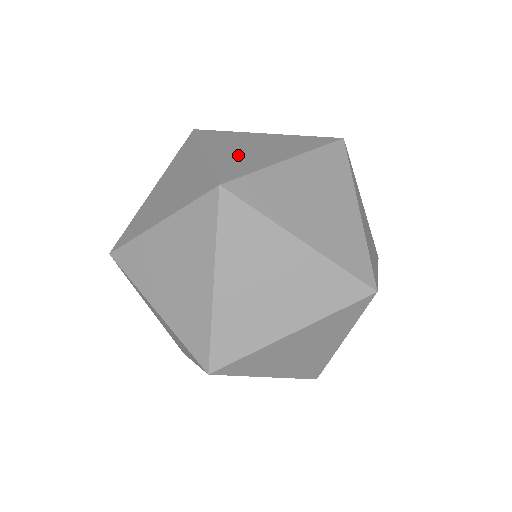
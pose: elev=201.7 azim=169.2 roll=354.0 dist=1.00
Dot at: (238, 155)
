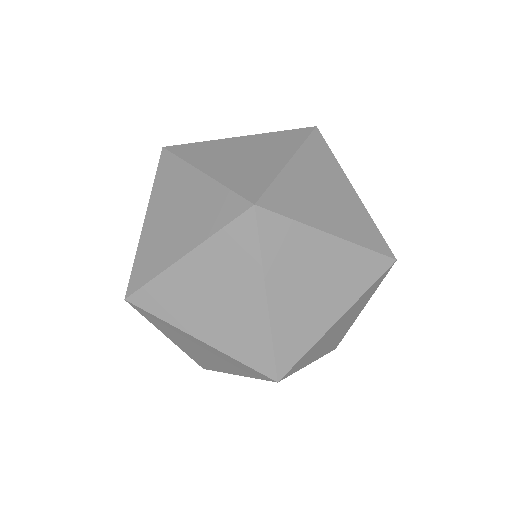
Dot at: occluded
